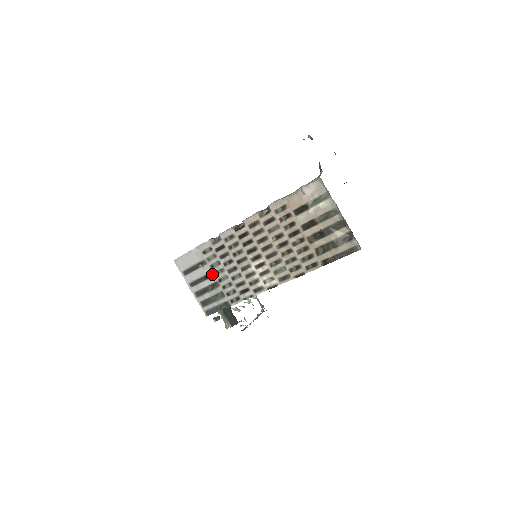
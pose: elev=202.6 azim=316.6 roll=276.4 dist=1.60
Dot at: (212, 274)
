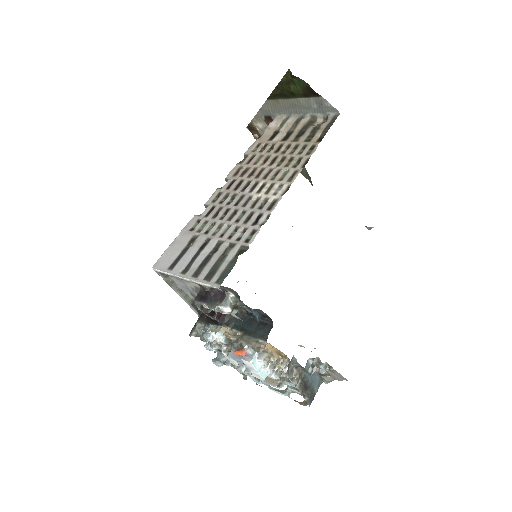
Dot at: (209, 239)
